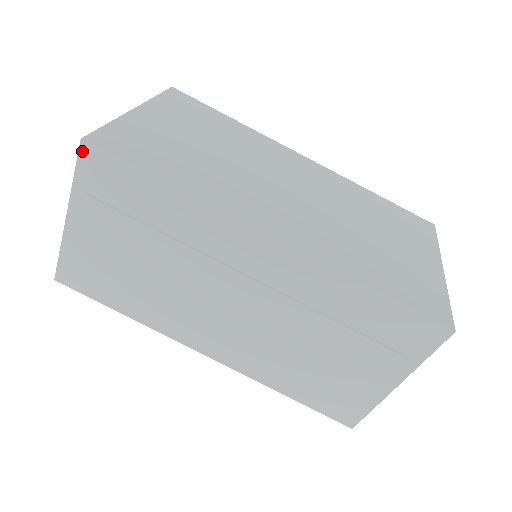
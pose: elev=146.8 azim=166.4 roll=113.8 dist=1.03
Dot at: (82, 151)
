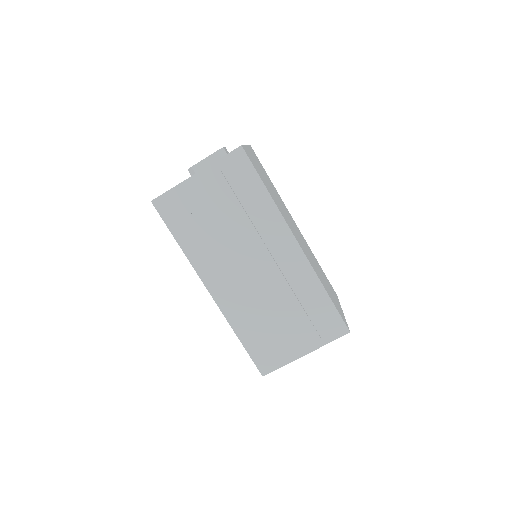
Dot at: (237, 150)
